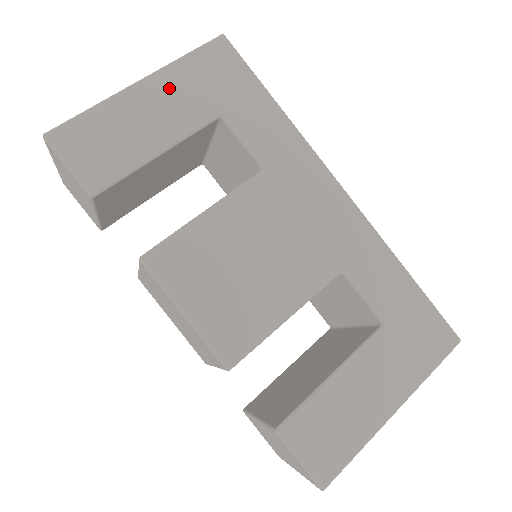
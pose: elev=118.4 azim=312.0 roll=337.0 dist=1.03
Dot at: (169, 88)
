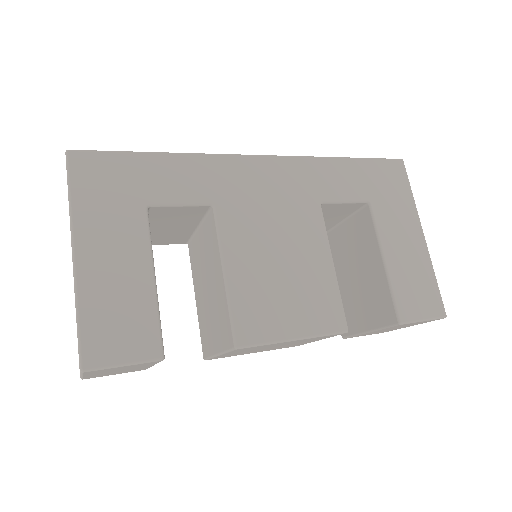
Dot at: (96, 233)
